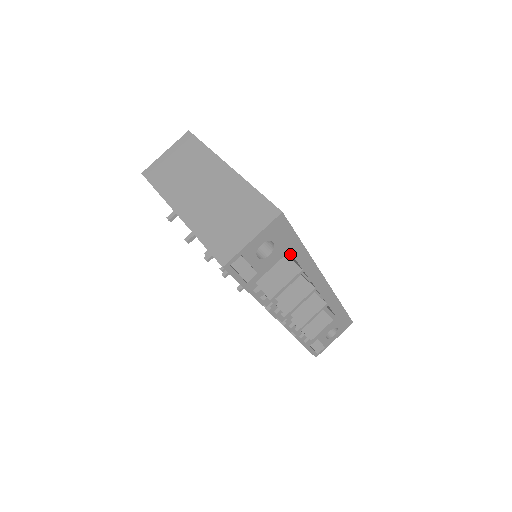
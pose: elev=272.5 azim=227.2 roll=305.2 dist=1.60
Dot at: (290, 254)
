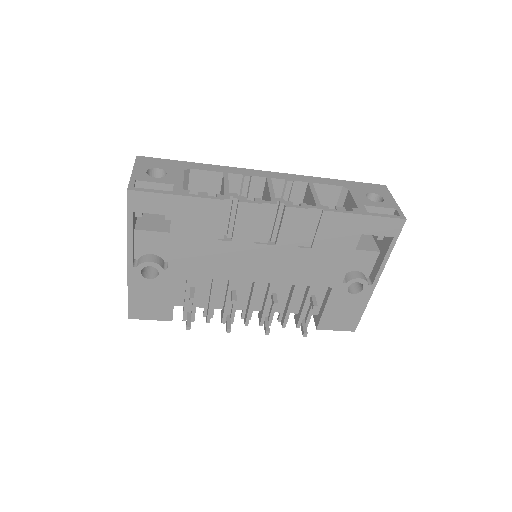
Dot at: (199, 176)
